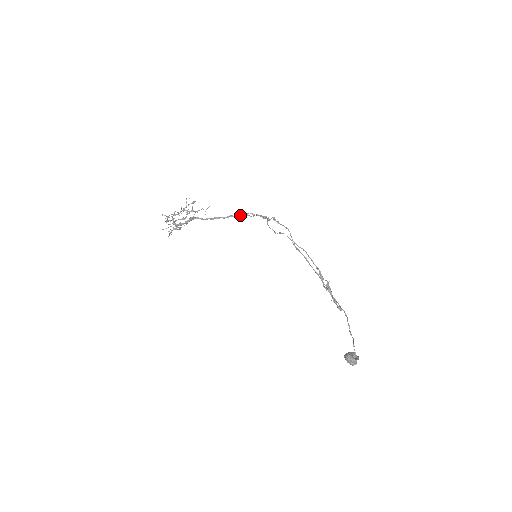
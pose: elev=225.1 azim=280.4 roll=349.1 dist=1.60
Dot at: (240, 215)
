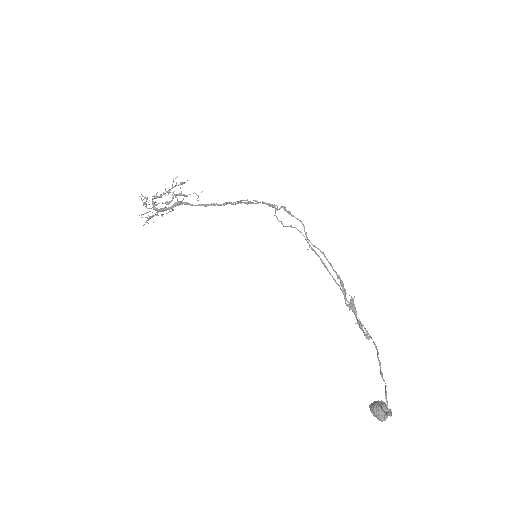
Dot at: (240, 202)
